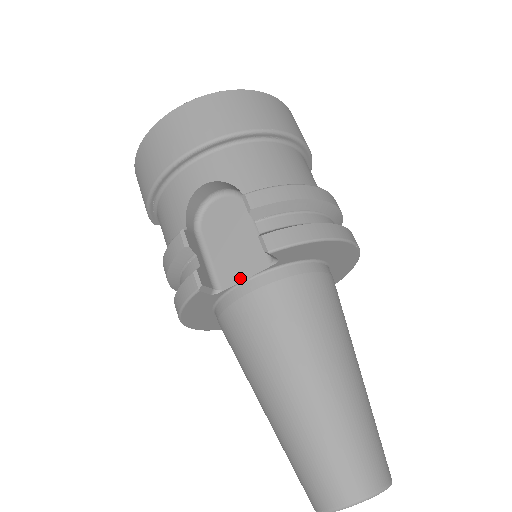
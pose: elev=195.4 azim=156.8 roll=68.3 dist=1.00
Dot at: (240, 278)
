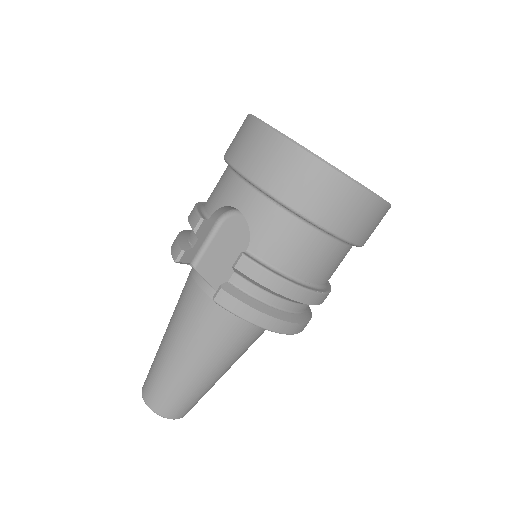
Dot at: (207, 277)
